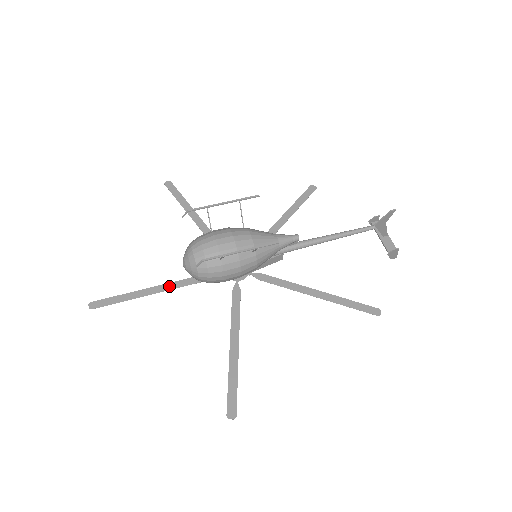
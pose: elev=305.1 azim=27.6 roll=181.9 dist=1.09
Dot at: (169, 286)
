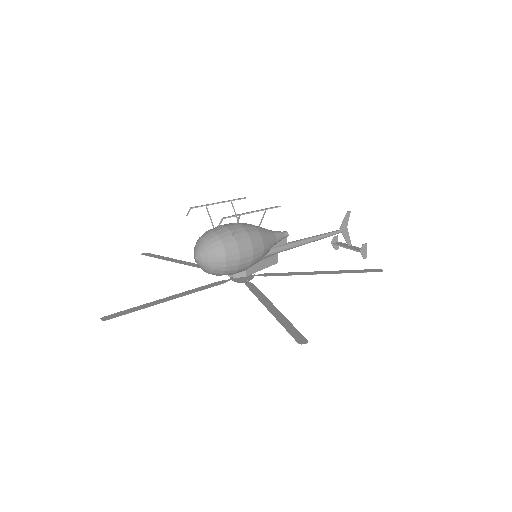
Dot at: (182, 294)
